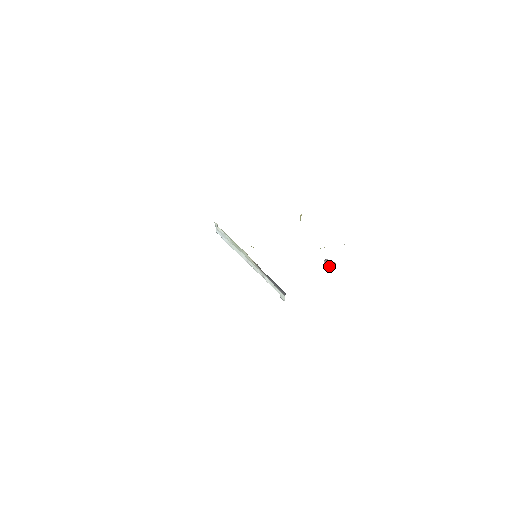
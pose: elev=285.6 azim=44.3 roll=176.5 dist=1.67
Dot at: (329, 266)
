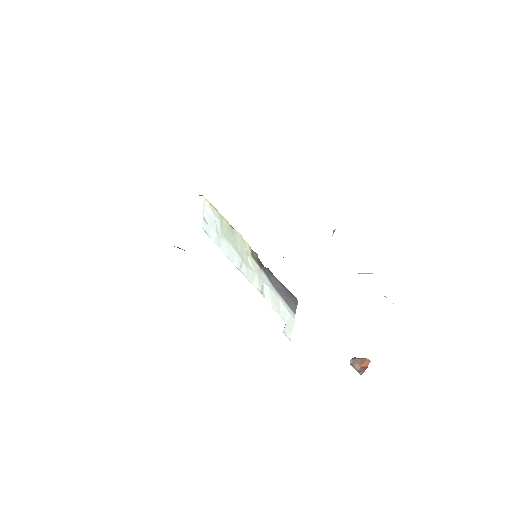
Dot at: (358, 367)
